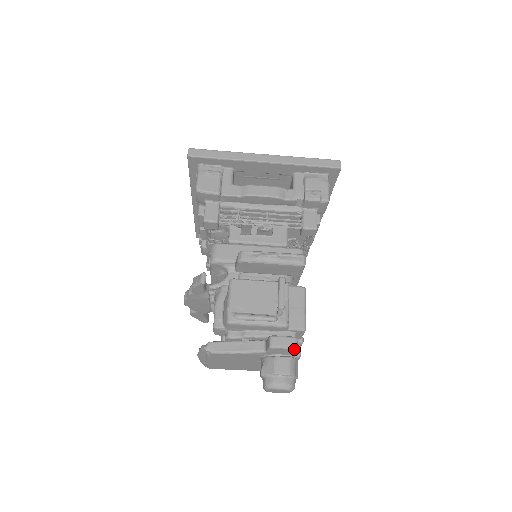
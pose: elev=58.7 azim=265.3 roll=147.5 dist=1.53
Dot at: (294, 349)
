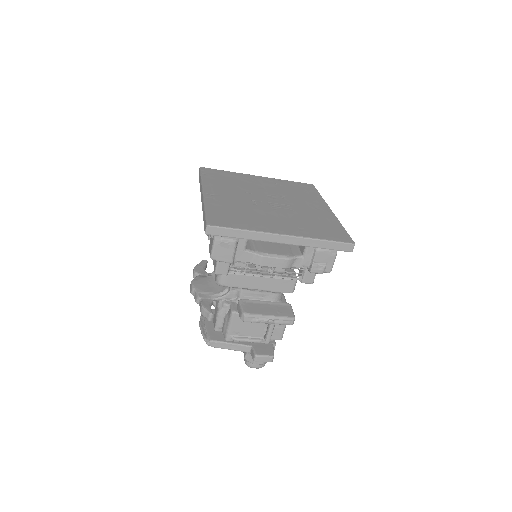
Dot at: occluded
